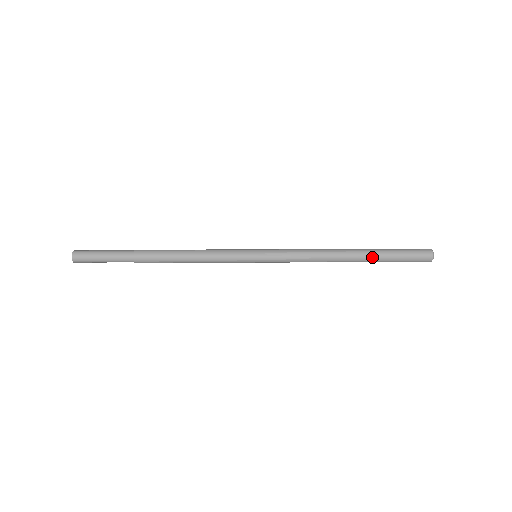
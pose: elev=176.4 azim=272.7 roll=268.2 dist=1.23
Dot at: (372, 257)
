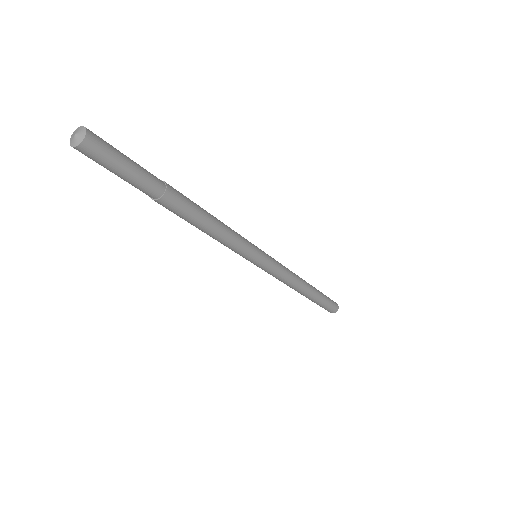
Dot at: (317, 293)
